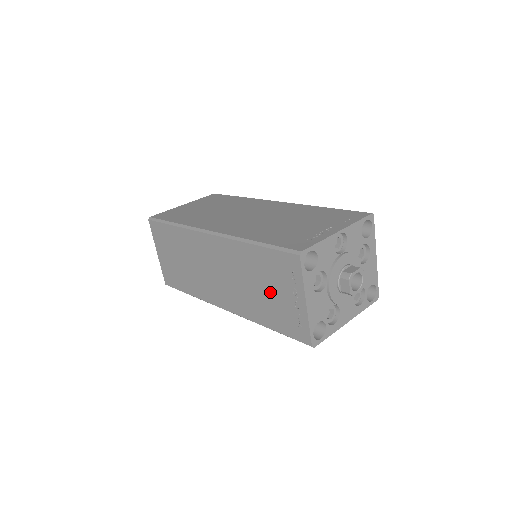
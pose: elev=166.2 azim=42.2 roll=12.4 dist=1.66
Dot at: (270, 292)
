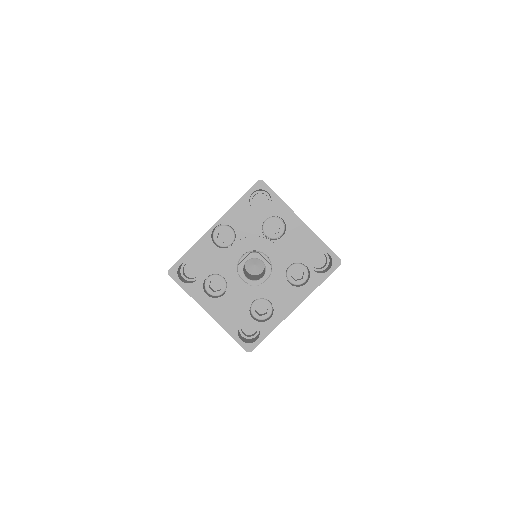
Dot at: occluded
